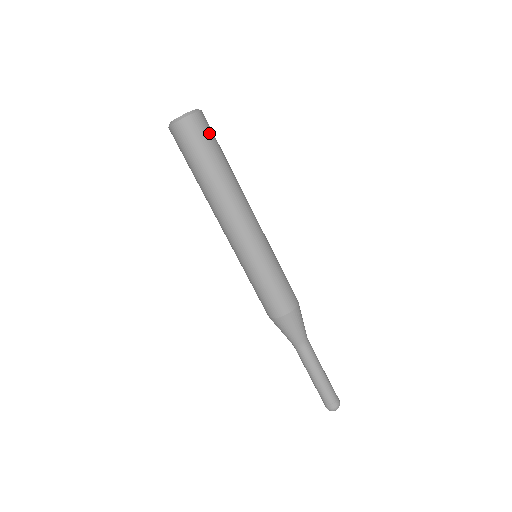
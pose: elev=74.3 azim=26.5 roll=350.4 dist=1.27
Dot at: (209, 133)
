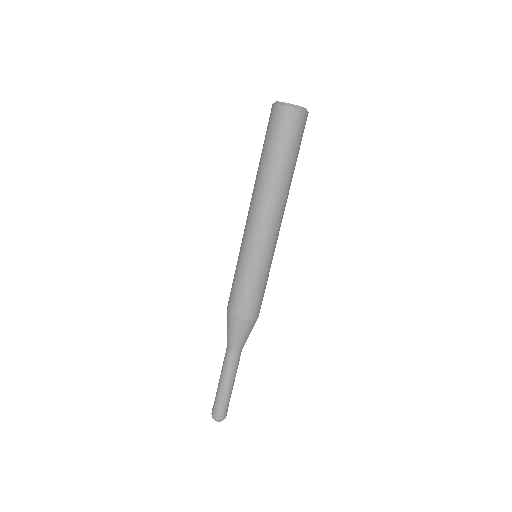
Dot at: (299, 134)
